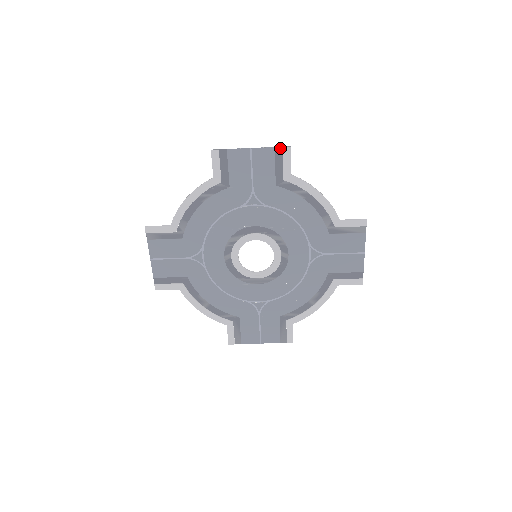
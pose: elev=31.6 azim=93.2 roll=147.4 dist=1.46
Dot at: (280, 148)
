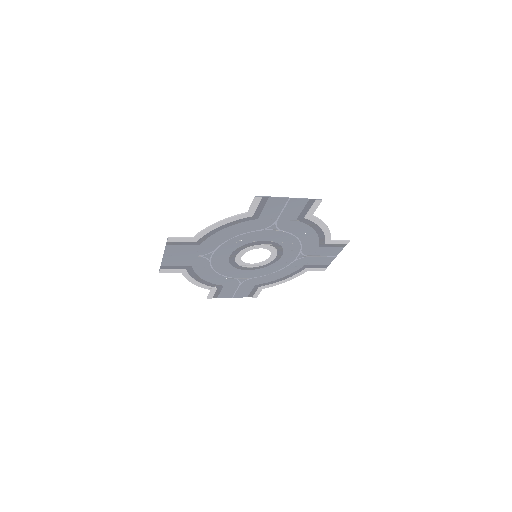
Dot at: (313, 200)
